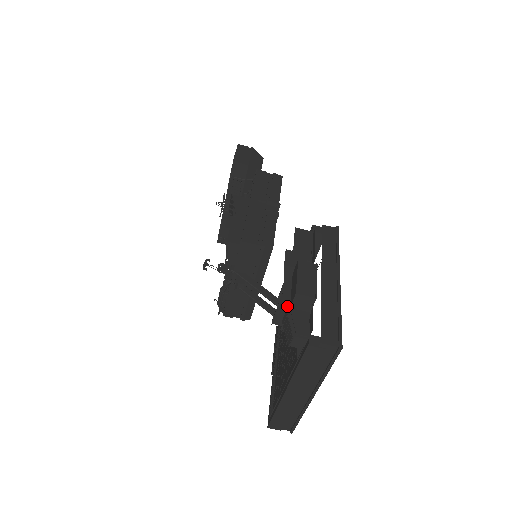
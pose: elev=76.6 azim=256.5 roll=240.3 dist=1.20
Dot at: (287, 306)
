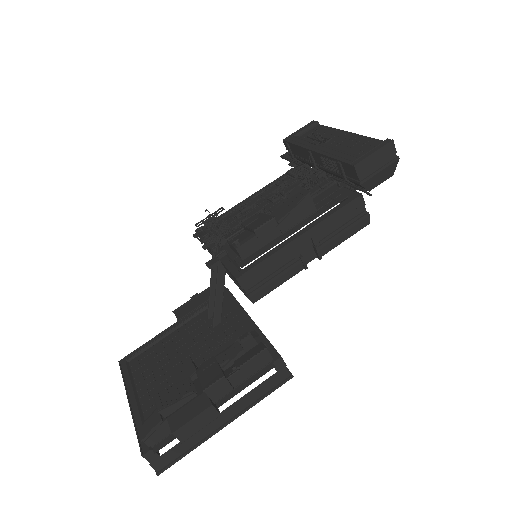
Dot at: (168, 414)
